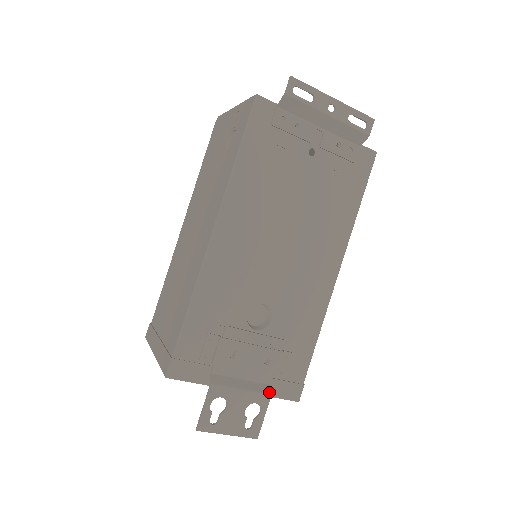
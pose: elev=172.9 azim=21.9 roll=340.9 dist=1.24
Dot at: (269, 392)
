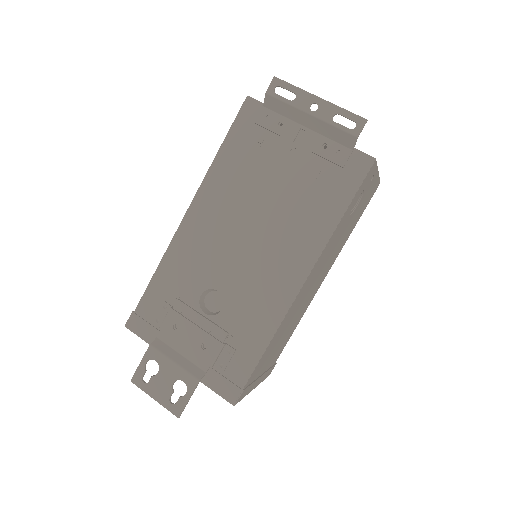
Dot at: (199, 377)
